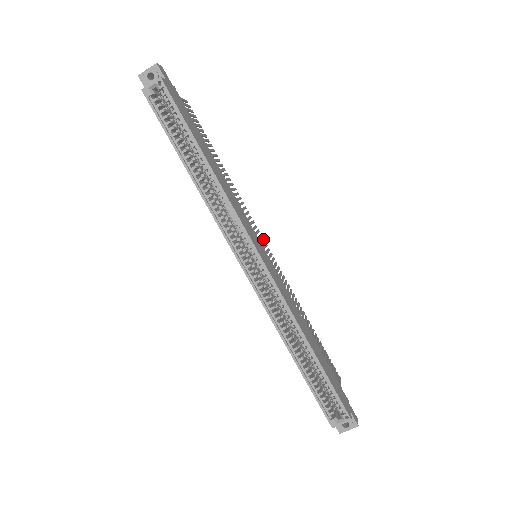
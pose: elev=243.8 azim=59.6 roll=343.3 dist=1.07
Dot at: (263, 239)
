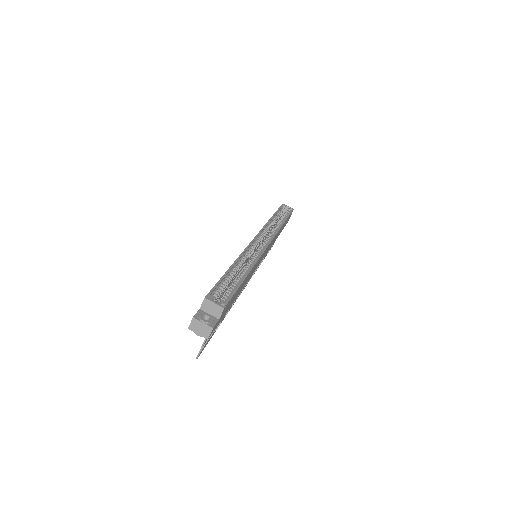
Dot at: occluded
